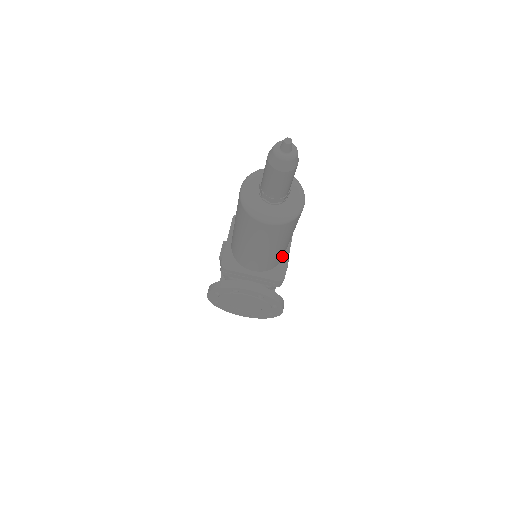
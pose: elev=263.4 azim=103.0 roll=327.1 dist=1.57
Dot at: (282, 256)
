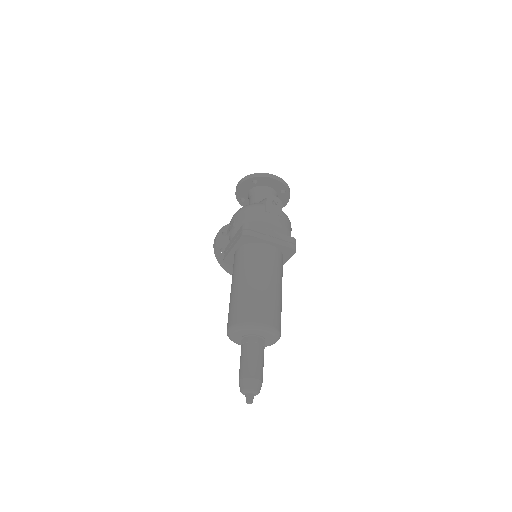
Dot at: occluded
